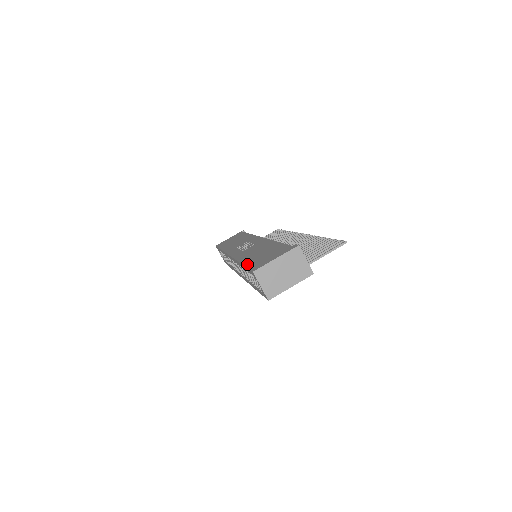
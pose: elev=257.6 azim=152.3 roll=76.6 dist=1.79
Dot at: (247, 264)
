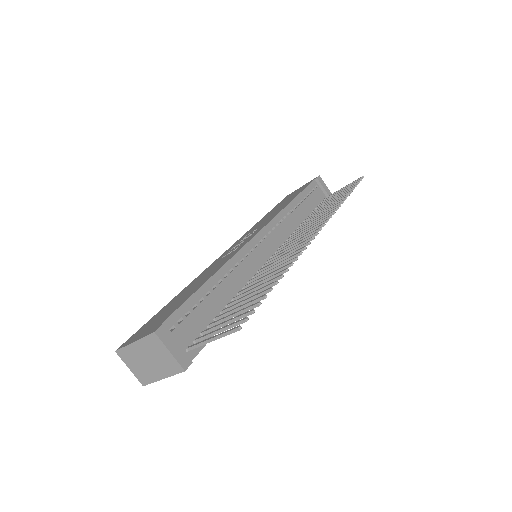
Dot at: (155, 315)
